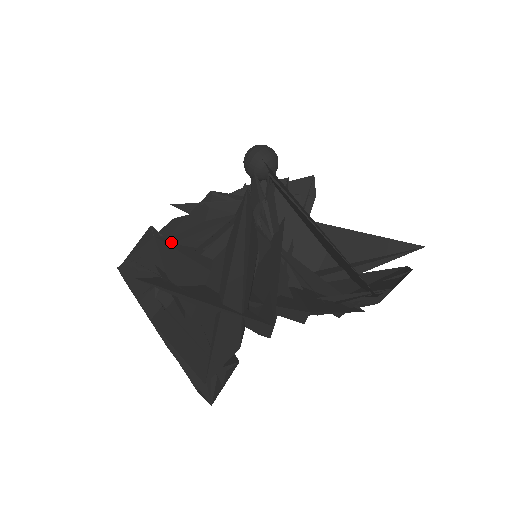
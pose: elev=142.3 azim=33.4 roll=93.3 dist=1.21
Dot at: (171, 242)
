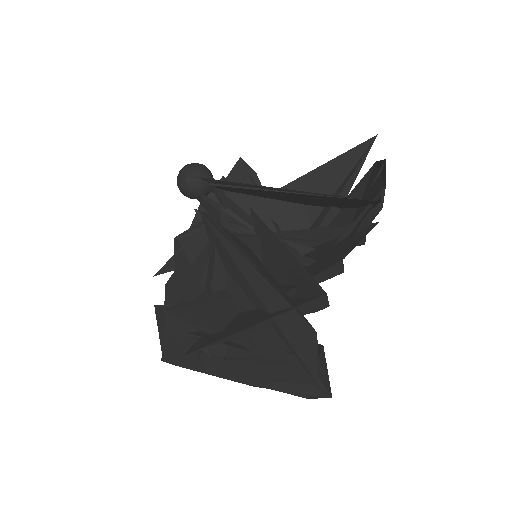
Dot at: (182, 304)
